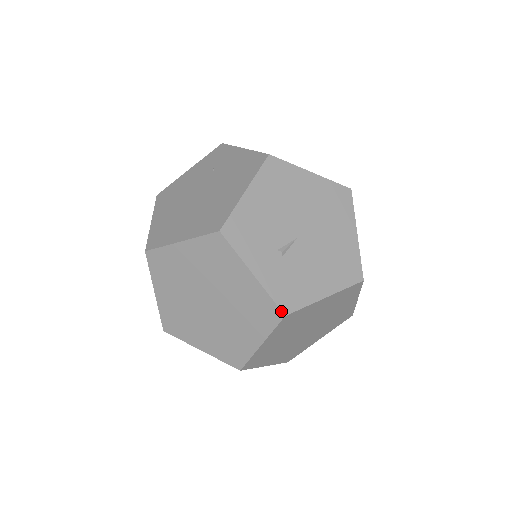
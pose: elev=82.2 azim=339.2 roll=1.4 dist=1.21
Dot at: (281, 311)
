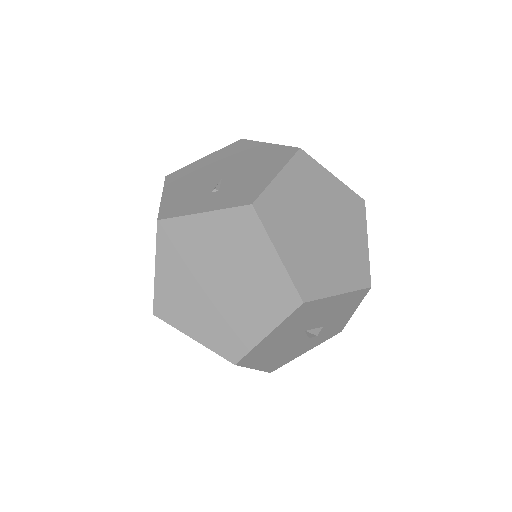
Dot at: (246, 206)
